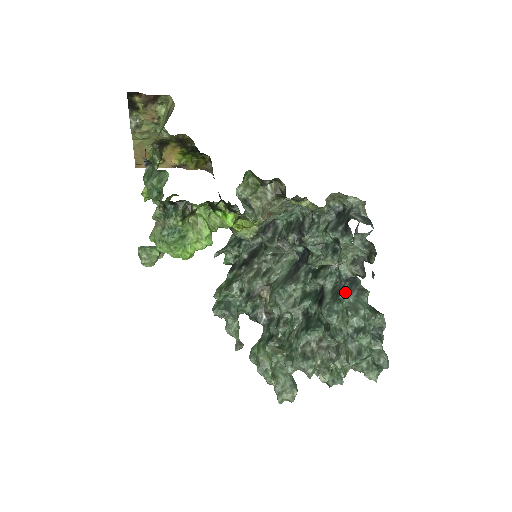
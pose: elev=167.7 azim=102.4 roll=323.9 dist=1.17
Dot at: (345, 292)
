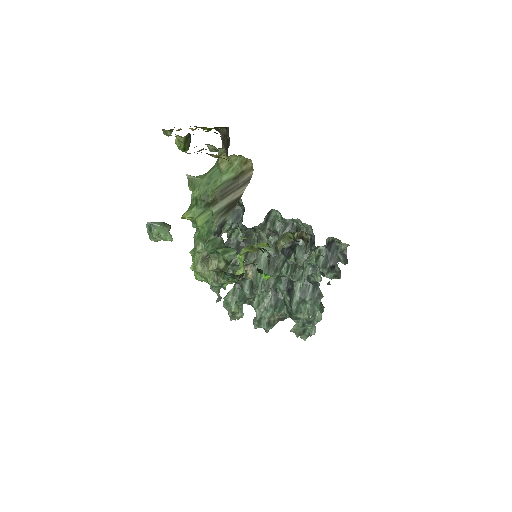
Dot at: (310, 297)
